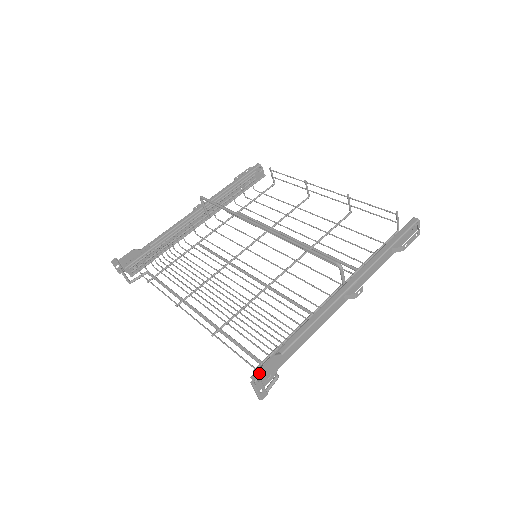
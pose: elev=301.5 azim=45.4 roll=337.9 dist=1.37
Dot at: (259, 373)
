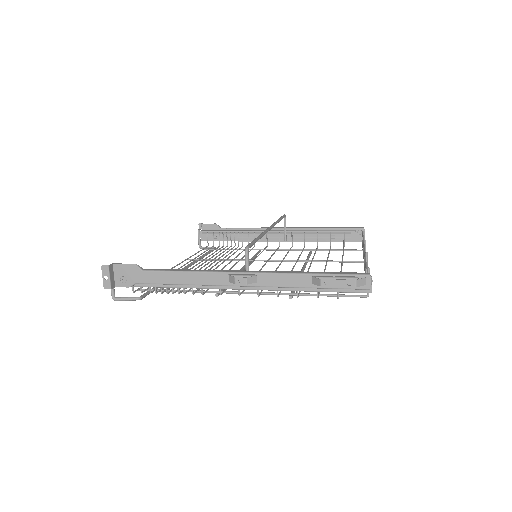
Dot at: (117, 266)
